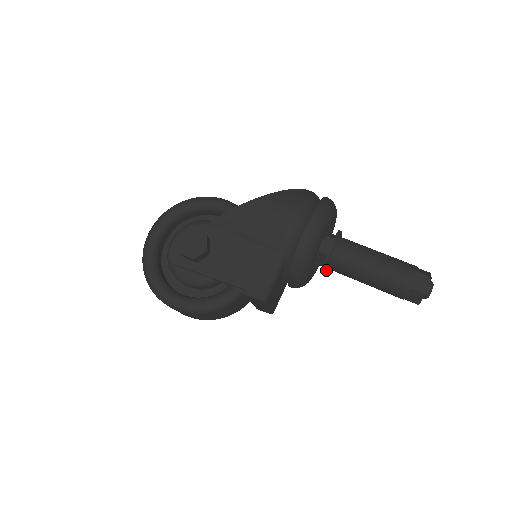
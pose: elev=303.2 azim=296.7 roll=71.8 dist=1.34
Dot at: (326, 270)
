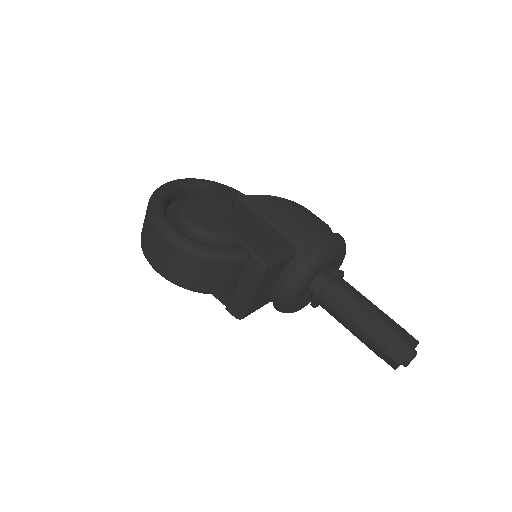
Dot at: (315, 302)
